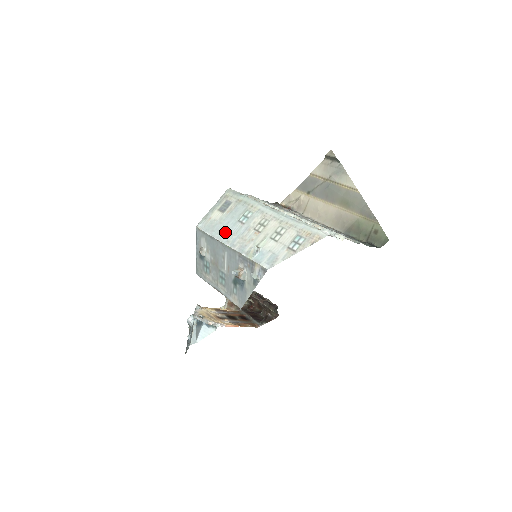
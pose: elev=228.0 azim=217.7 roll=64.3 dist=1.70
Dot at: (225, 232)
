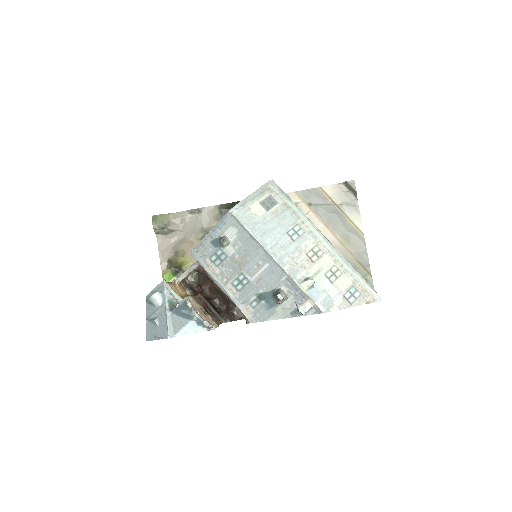
Dot at: (271, 240)
